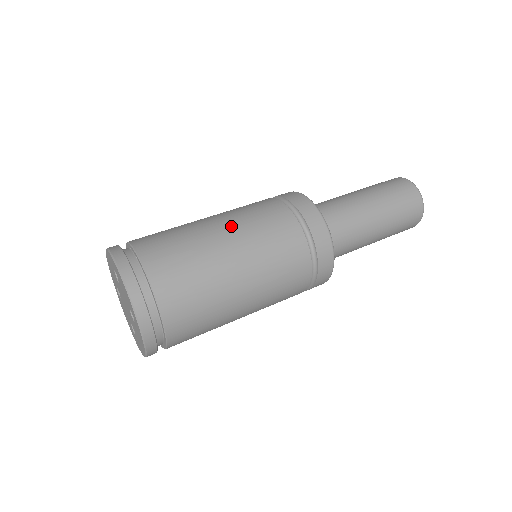
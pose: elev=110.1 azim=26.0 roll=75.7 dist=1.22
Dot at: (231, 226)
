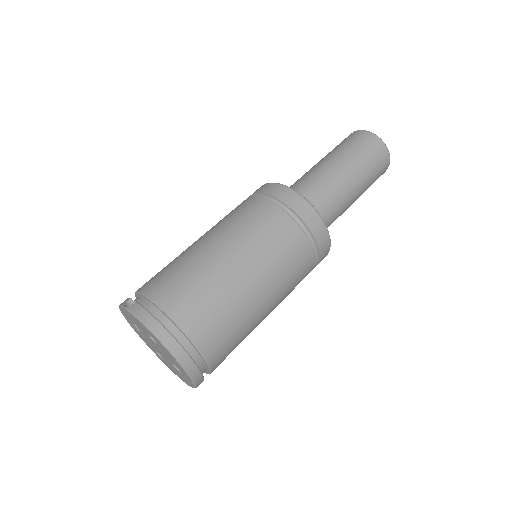
Dot at: (256, 268)
